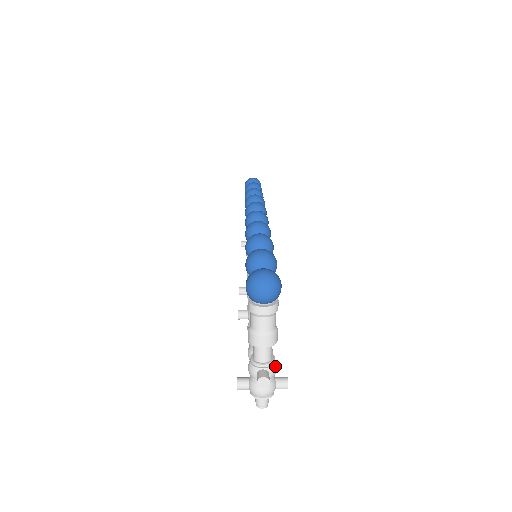
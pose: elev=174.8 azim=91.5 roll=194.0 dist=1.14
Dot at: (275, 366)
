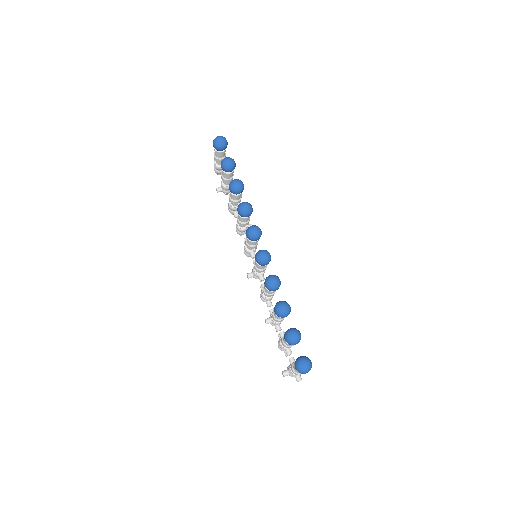
Dot at: occluded
